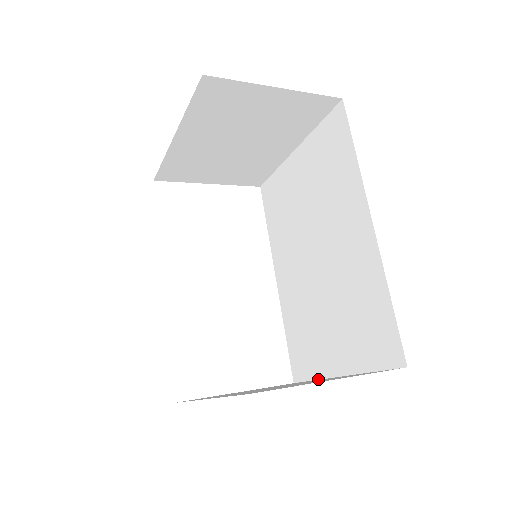
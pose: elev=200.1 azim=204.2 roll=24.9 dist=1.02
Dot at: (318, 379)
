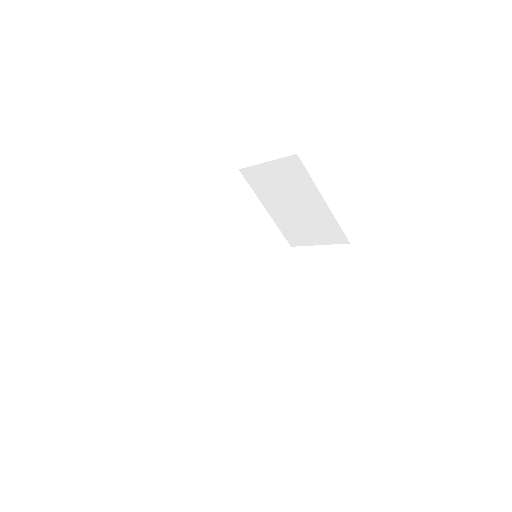
Dot at: occluded
